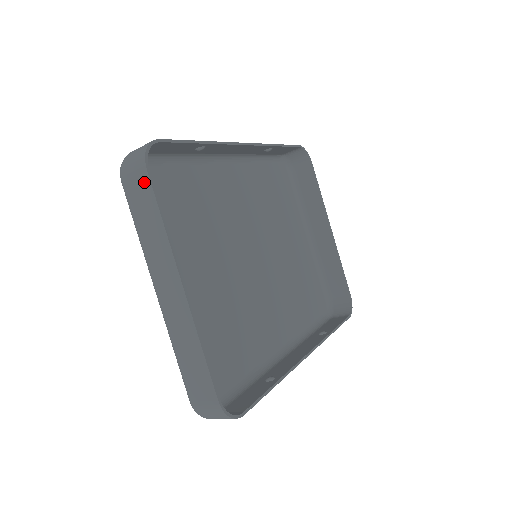
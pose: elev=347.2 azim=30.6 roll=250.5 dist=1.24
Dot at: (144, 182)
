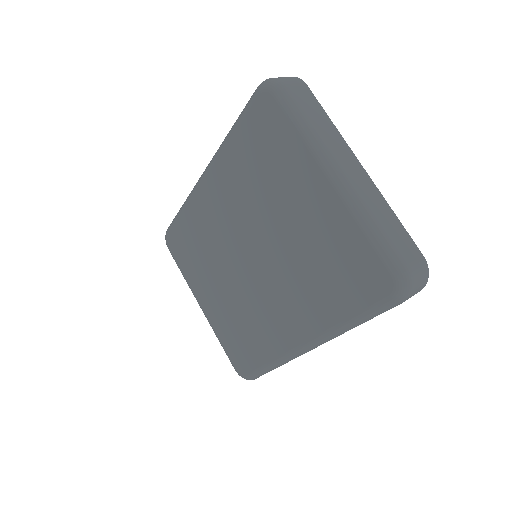
Dot at: (307, 92)
